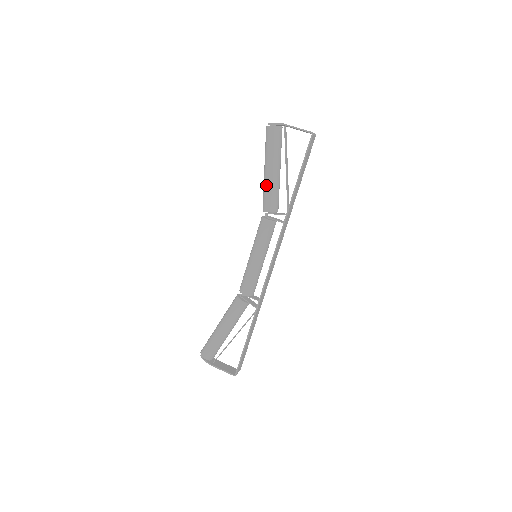
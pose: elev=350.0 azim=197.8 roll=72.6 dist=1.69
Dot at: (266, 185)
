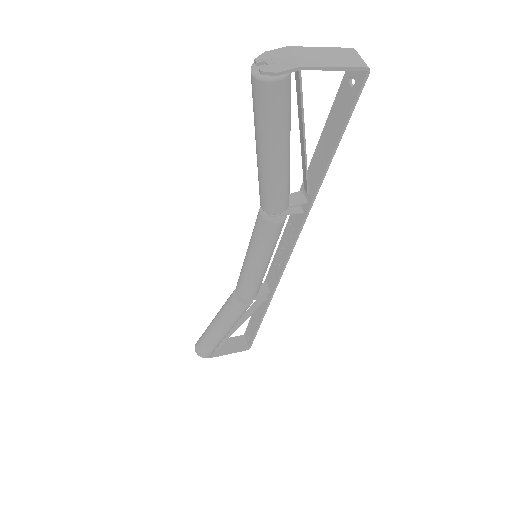
Dot at: (271, 182)
